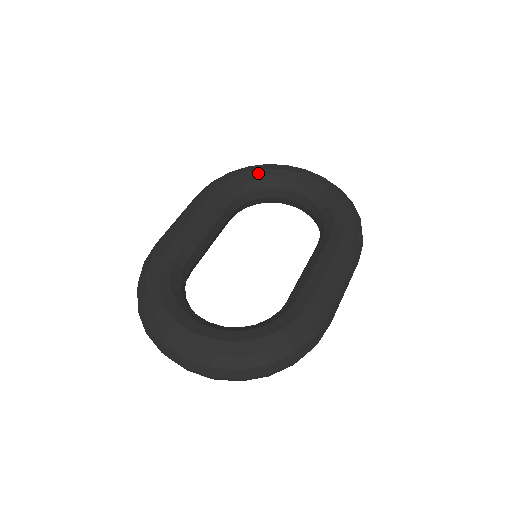
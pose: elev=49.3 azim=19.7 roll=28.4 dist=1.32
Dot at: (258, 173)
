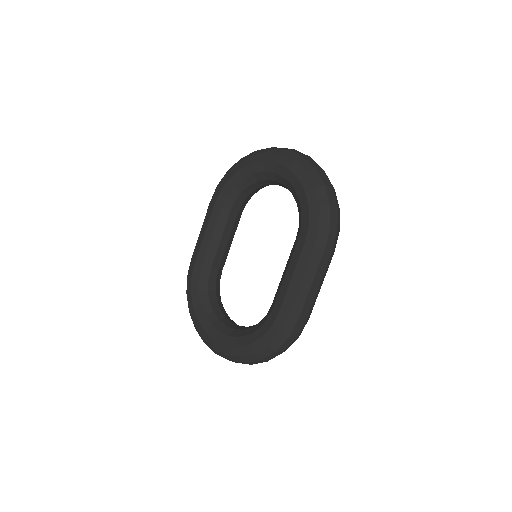
Dot at: (244, 171)
